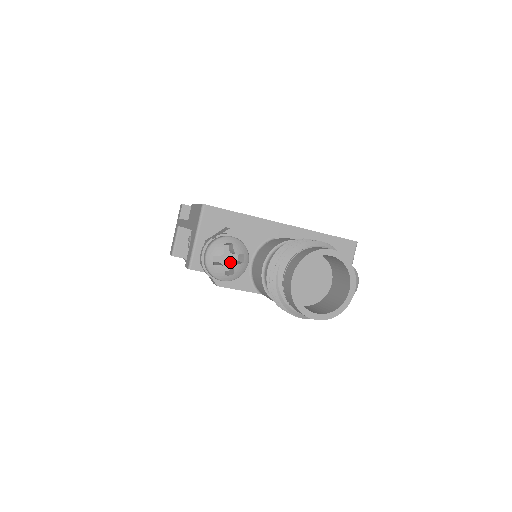
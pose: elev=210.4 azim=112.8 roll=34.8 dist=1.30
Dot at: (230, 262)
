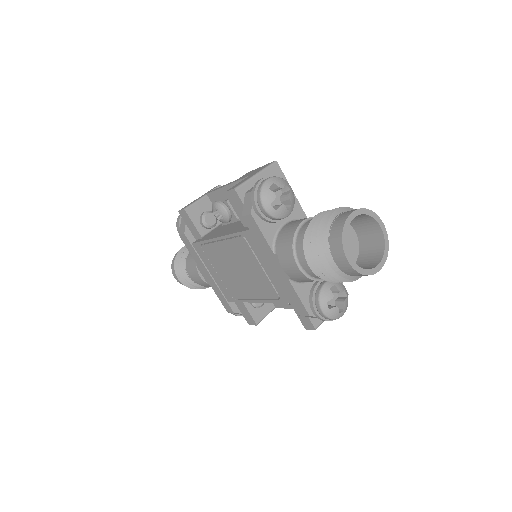
Dot at: (275, 204)
